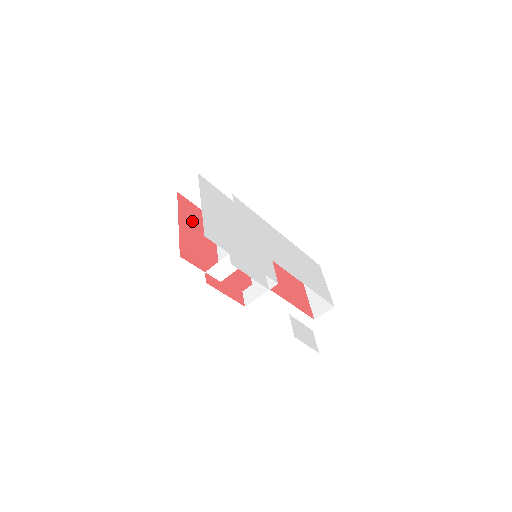
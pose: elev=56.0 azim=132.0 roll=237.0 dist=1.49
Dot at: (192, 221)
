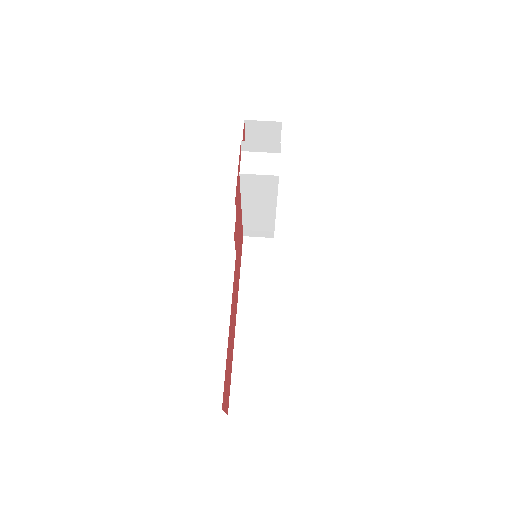
Dot at: occluded
